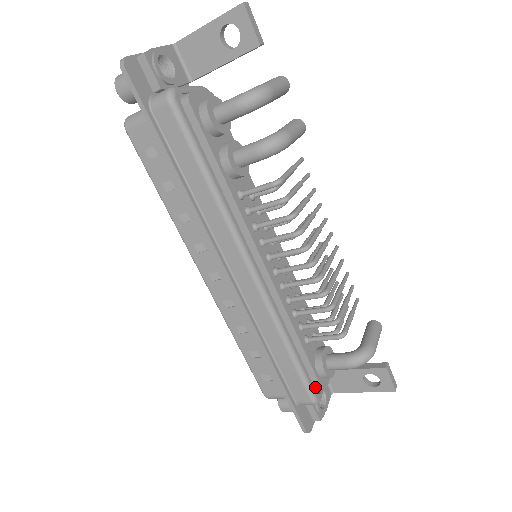
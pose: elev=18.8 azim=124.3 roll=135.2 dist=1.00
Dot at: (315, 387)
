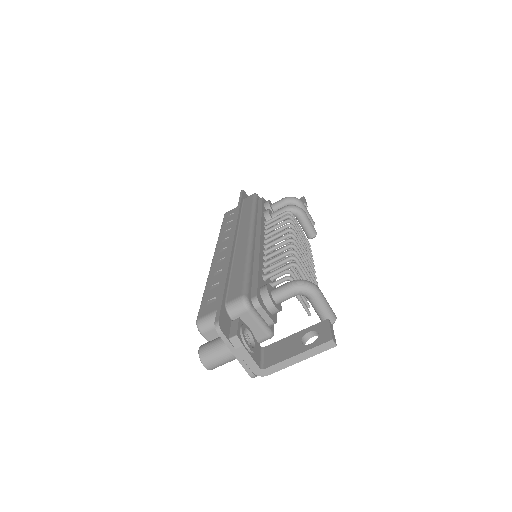
Dot at: (251, 297)
